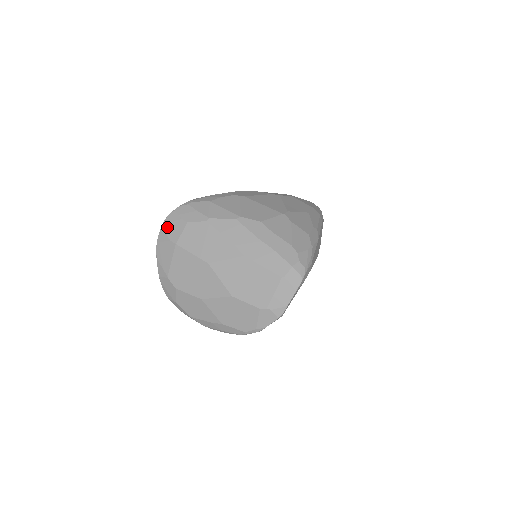
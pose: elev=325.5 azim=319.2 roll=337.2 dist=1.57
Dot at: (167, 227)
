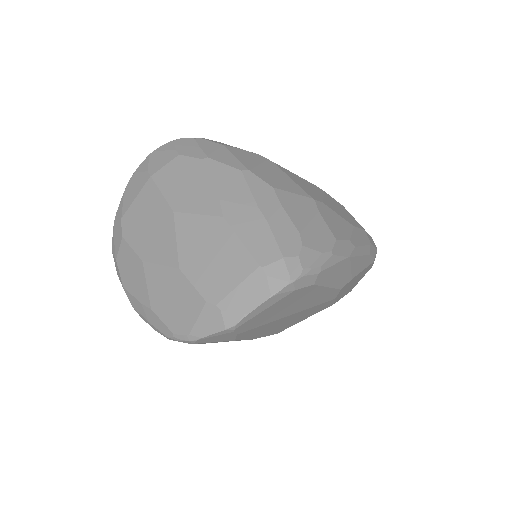
Dot at: (154, 156)
